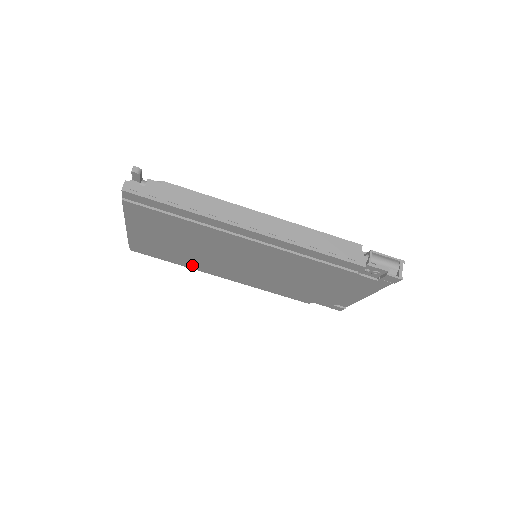
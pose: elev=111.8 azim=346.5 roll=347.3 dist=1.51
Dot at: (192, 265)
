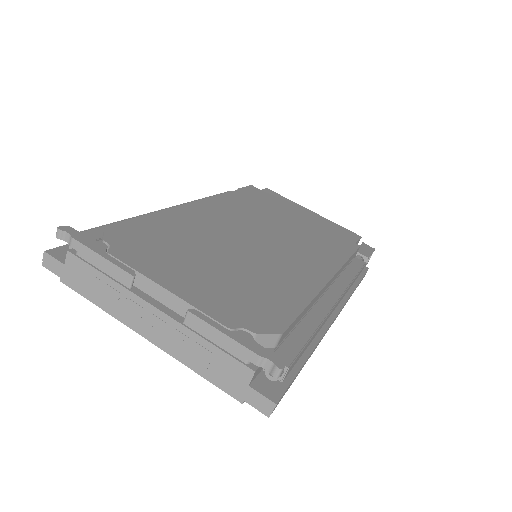
Dot at: occluded
